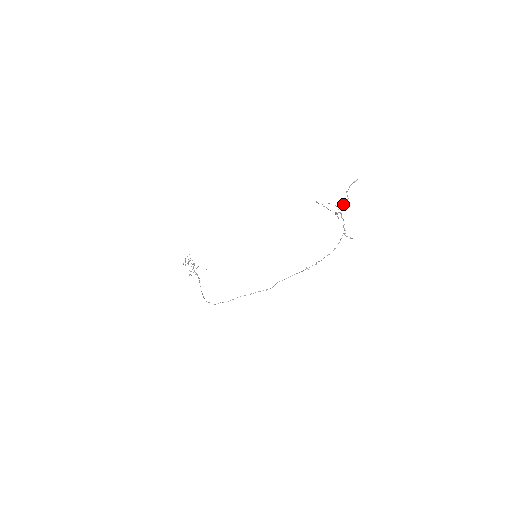
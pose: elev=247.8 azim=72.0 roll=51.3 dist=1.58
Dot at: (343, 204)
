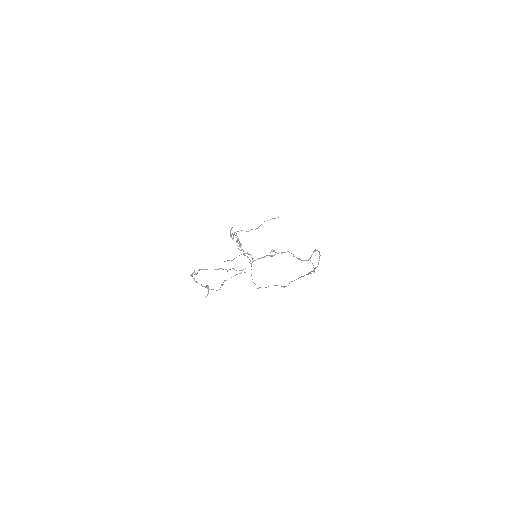
Dot at: occluded
